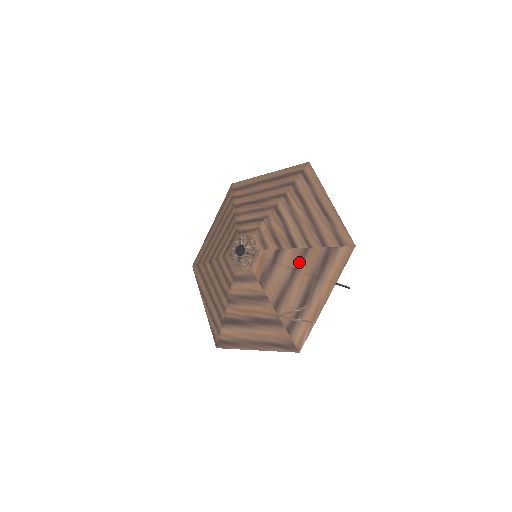
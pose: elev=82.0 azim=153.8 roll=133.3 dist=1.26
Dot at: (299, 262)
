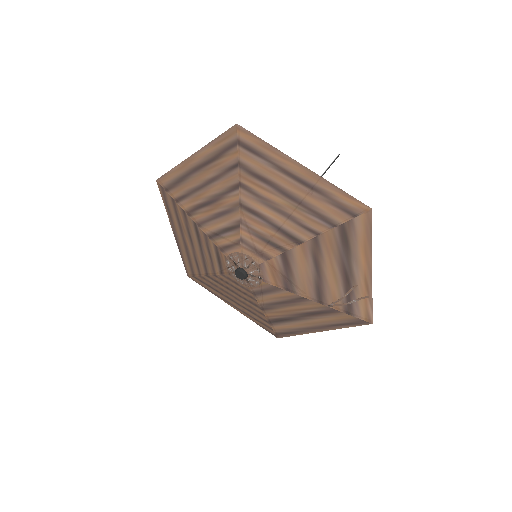
Dot at: (316, 254)
